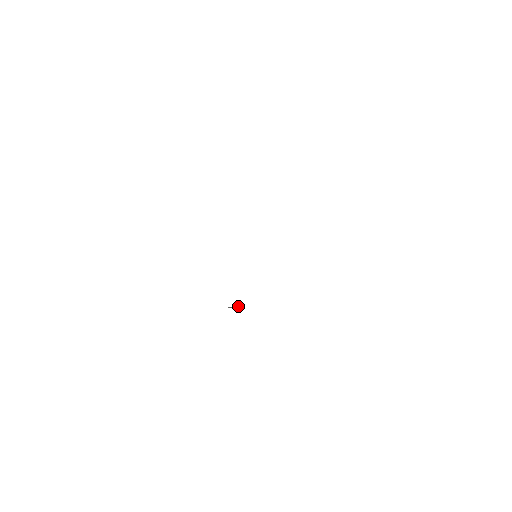
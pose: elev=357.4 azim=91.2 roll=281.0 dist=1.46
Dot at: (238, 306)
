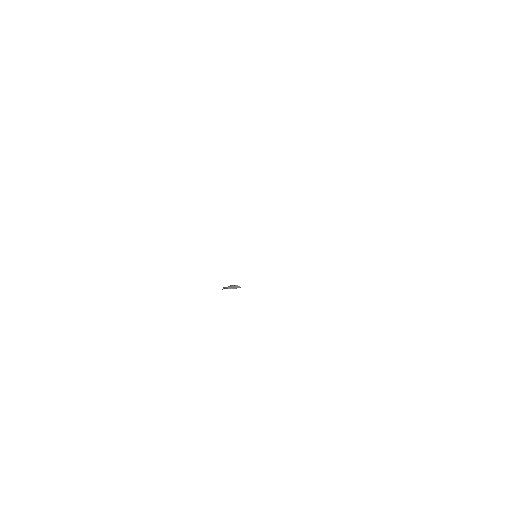
Dot at: (235, 286)
